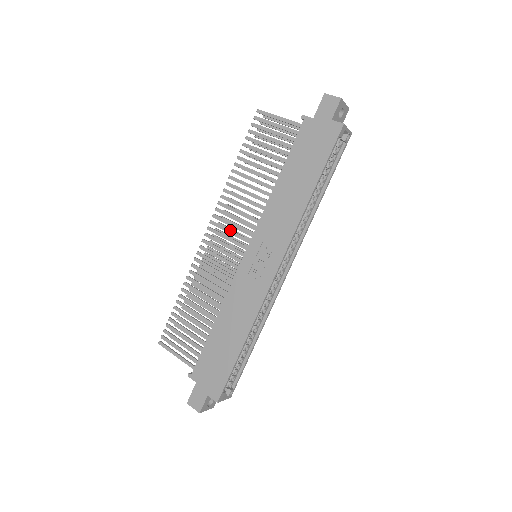
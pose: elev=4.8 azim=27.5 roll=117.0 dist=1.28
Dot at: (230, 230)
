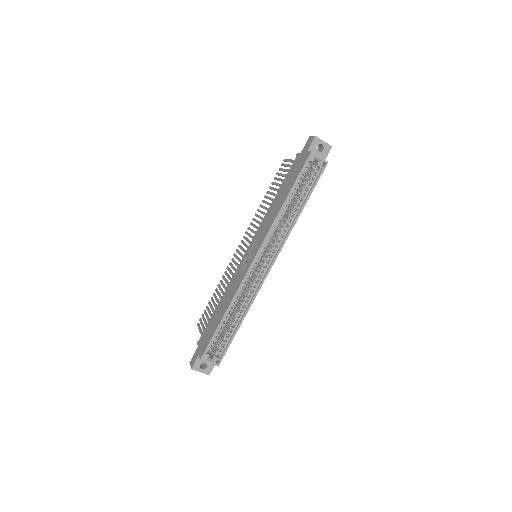
Dot at: (248, 239)
